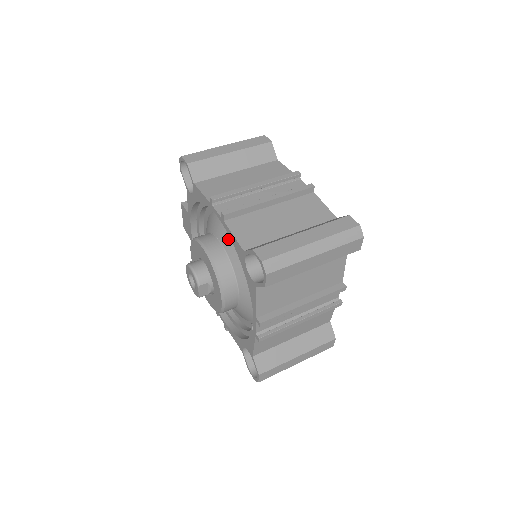
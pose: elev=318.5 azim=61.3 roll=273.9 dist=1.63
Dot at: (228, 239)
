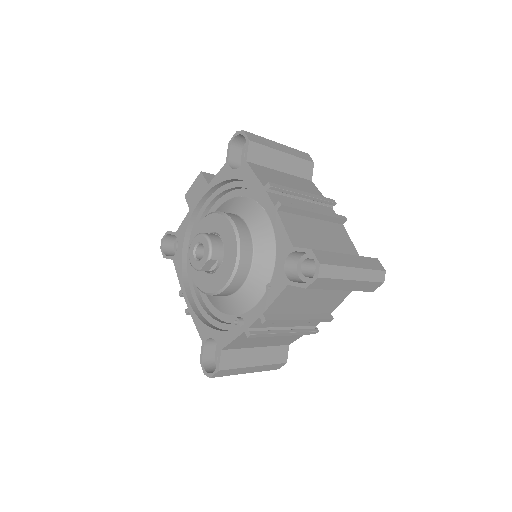
Dot at: (260, 228)
